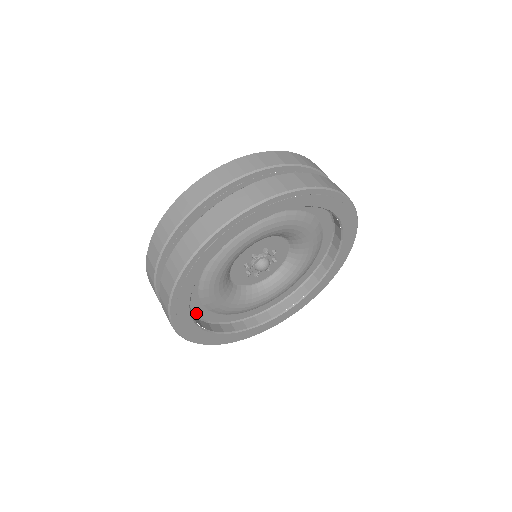
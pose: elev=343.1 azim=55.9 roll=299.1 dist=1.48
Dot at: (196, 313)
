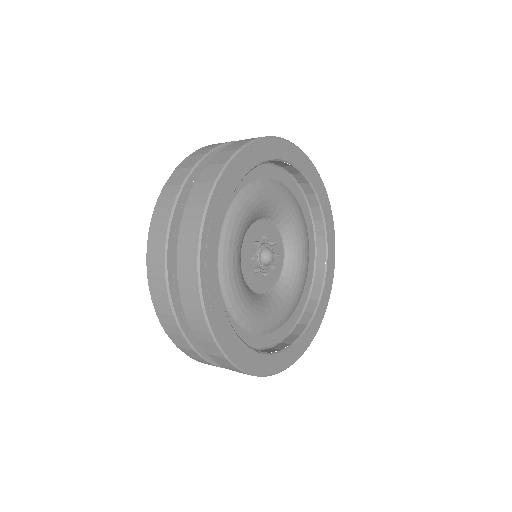
Dot at: (262, 346)
